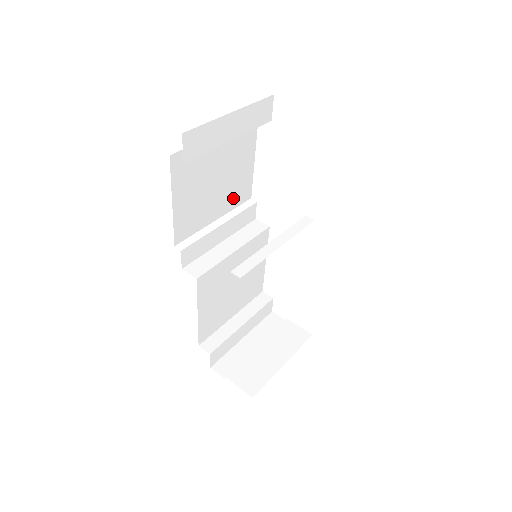
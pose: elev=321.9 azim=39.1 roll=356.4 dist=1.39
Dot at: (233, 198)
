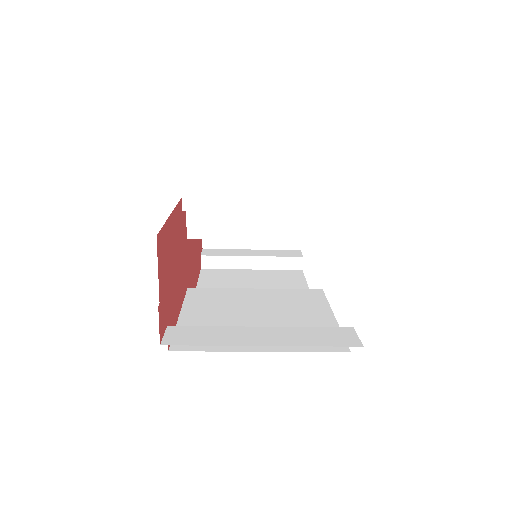
Dot at: occluded
